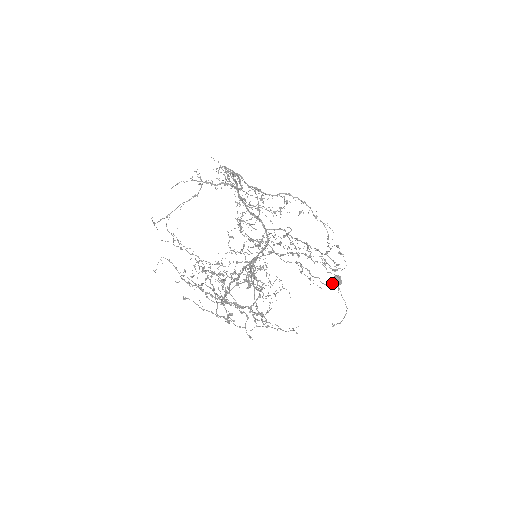
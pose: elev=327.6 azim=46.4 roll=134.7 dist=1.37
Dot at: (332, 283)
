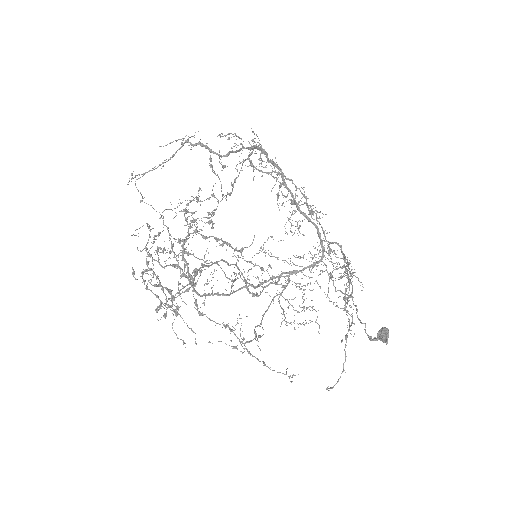
Dot at: (377, 337)
